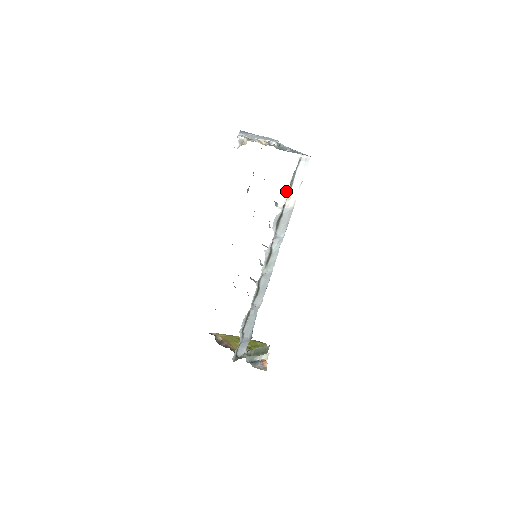
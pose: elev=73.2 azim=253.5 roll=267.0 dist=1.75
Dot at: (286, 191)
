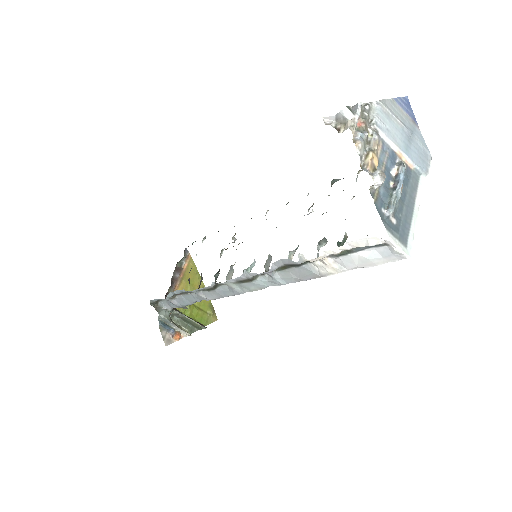
Dot at: (326, 252)
